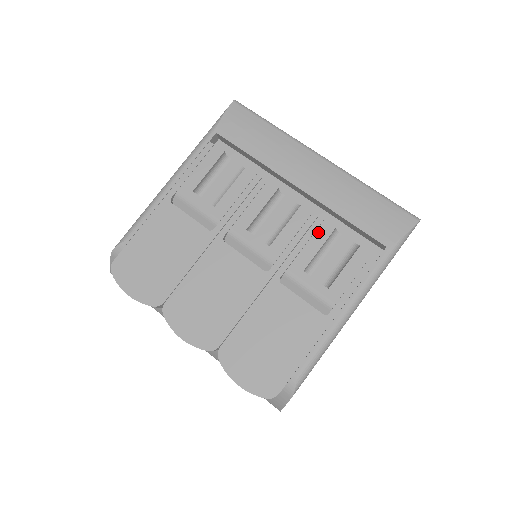
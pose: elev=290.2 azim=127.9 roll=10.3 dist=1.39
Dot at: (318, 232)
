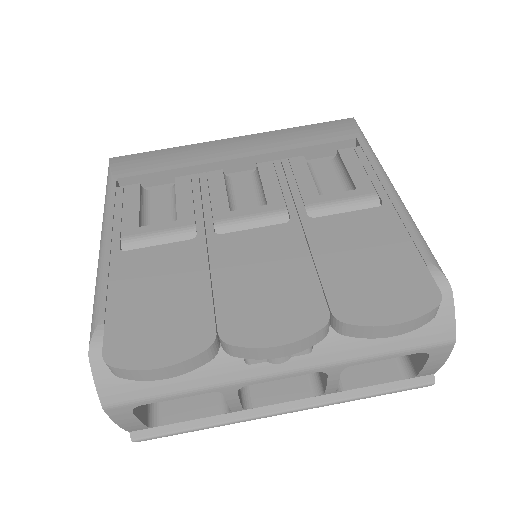
Dot at: (294, 167)
